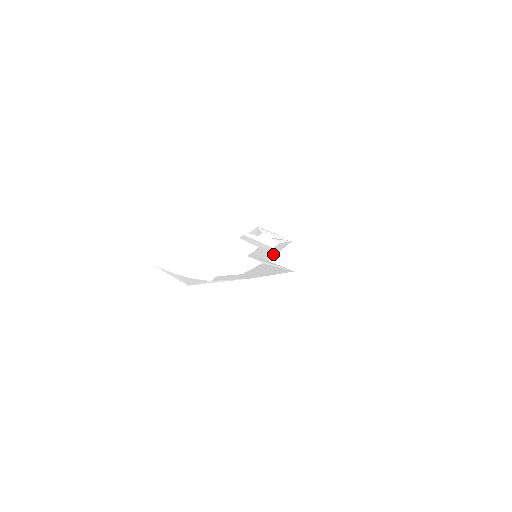
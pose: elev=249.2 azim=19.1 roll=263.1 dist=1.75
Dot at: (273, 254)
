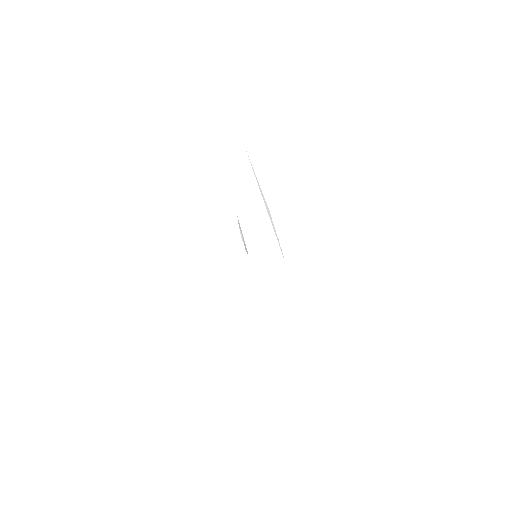
Dot at: occluded
